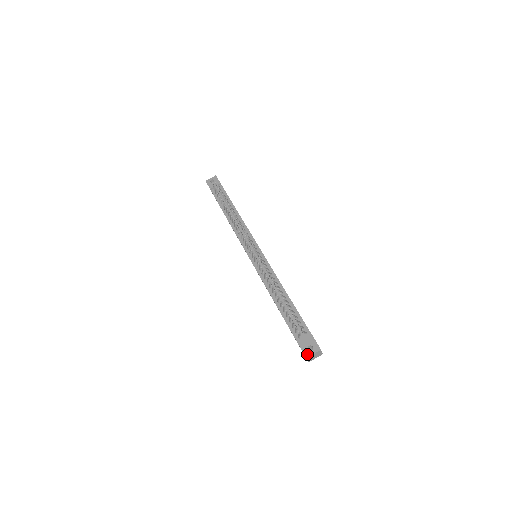
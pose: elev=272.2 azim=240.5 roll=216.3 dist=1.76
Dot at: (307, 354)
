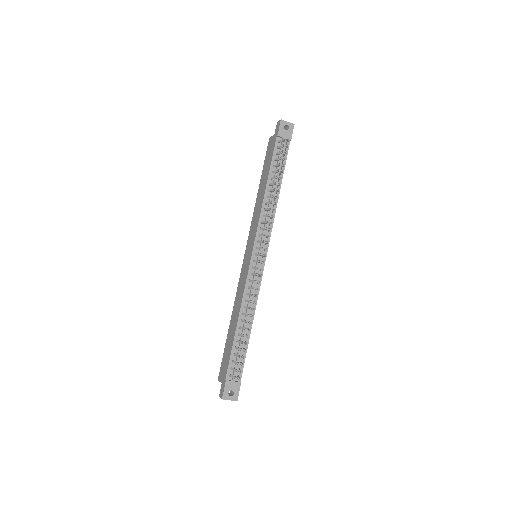
Dot at: (225, 397)
